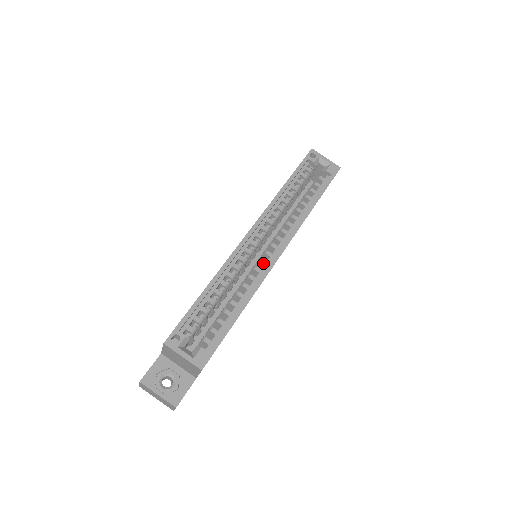
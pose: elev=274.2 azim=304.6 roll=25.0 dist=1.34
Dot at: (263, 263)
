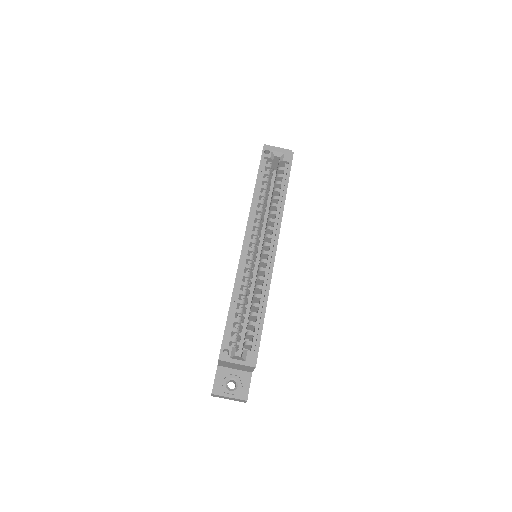
Dot at: (265, 262)
